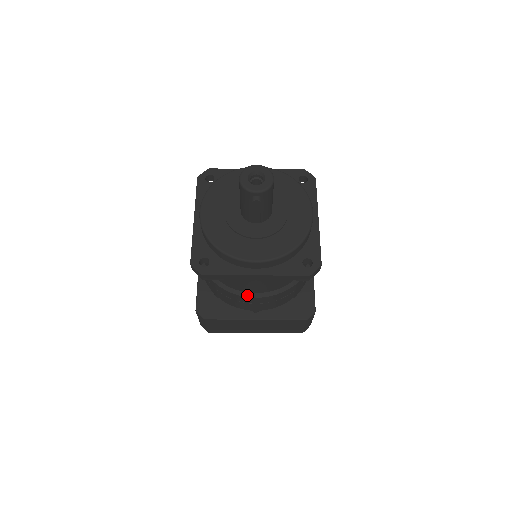
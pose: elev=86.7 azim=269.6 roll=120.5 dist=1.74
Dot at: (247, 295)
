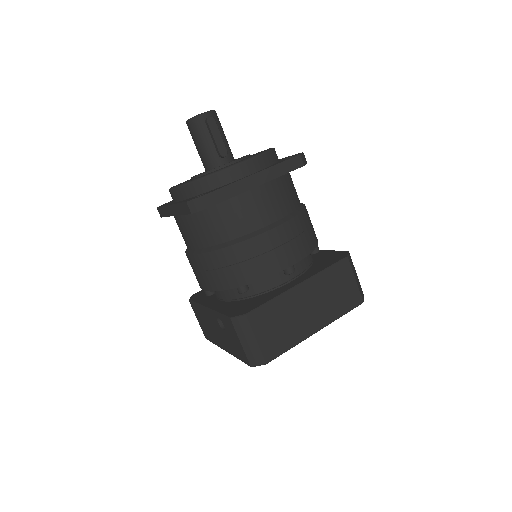
Dot at: (266, 230)
